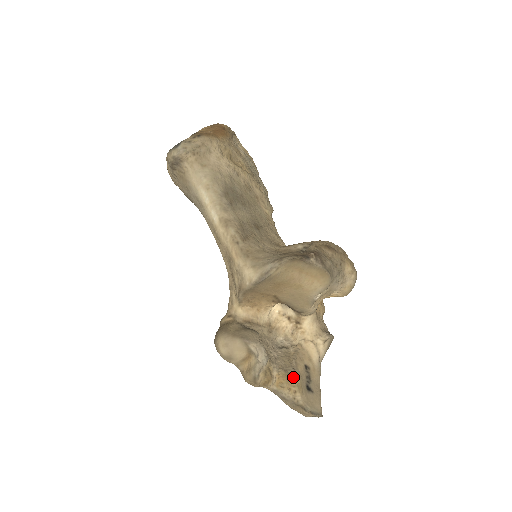
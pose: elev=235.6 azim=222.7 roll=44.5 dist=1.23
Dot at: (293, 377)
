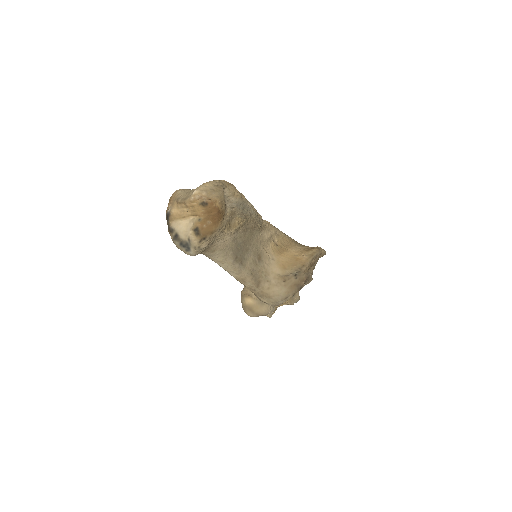
Dot at: occluded
